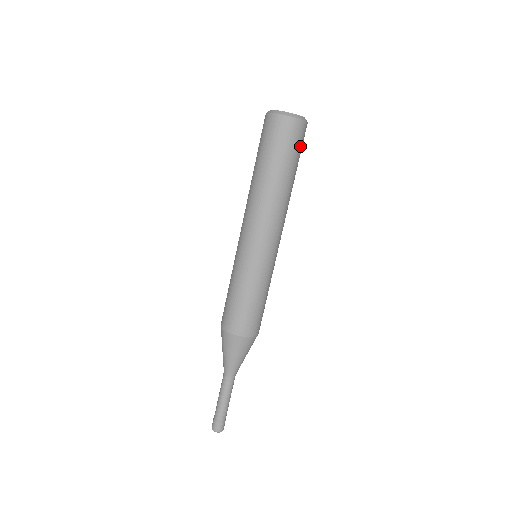
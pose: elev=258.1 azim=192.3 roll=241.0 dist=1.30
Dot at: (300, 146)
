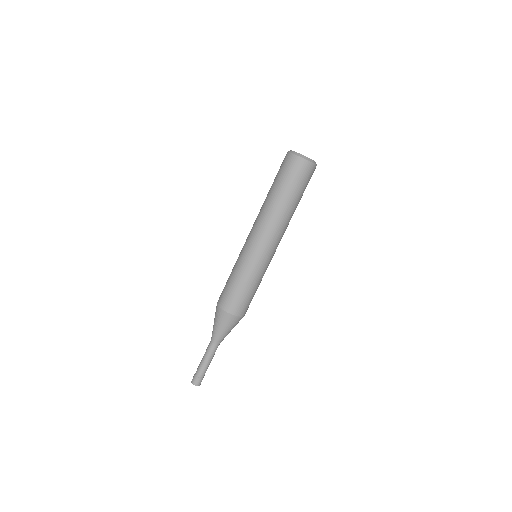
Dot at: (304, 180)
